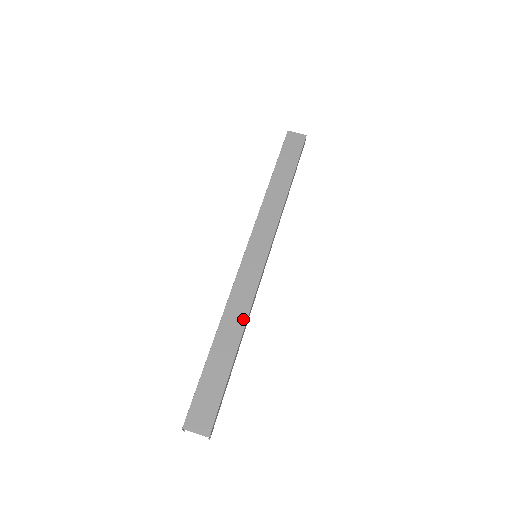
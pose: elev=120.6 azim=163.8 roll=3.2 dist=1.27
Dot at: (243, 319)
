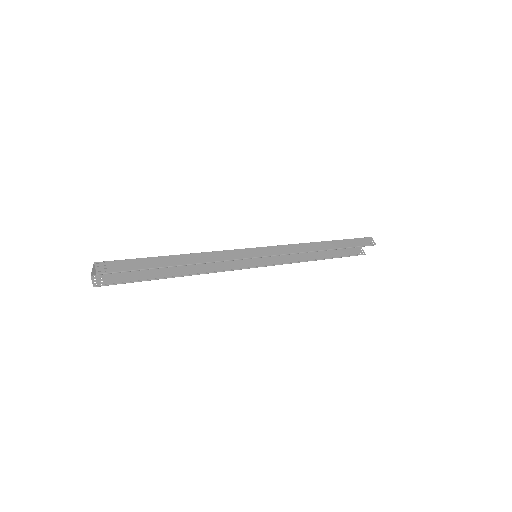
Dot at: (200, 254)
